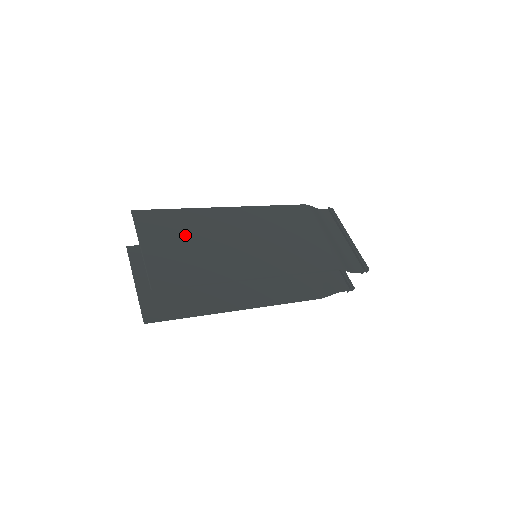
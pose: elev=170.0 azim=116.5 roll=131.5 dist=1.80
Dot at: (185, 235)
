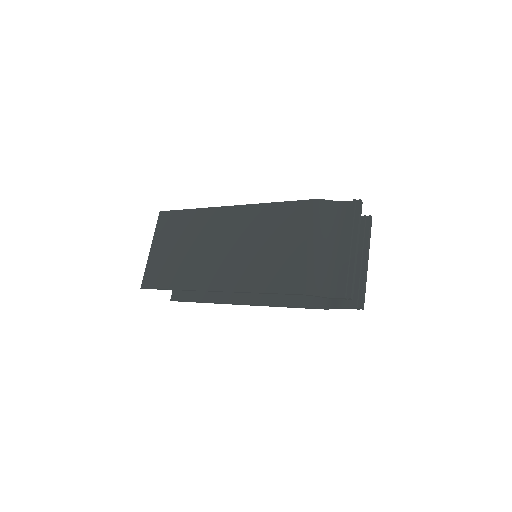
Dot at: (183, 238)
